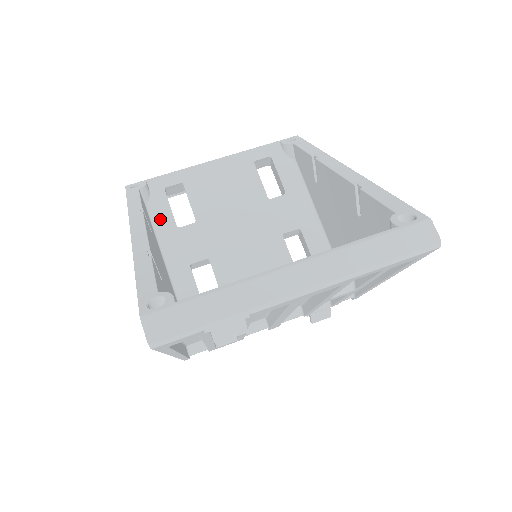
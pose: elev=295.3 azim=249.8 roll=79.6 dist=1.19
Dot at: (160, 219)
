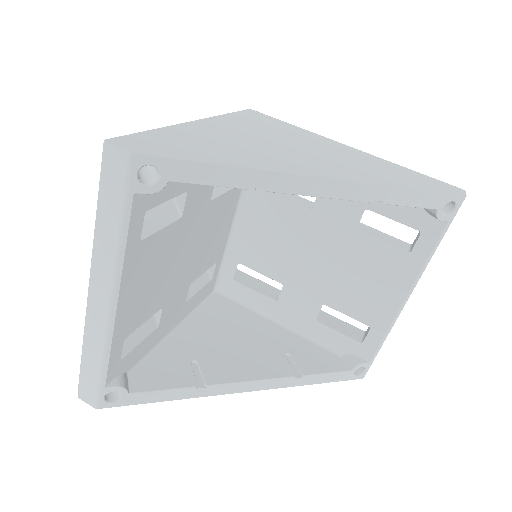
Dot at: (145, 350)
